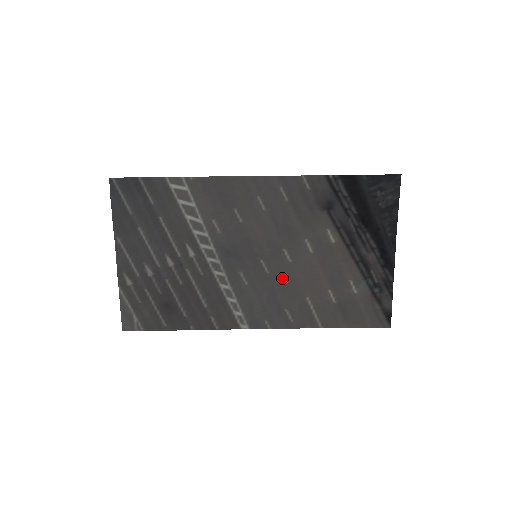
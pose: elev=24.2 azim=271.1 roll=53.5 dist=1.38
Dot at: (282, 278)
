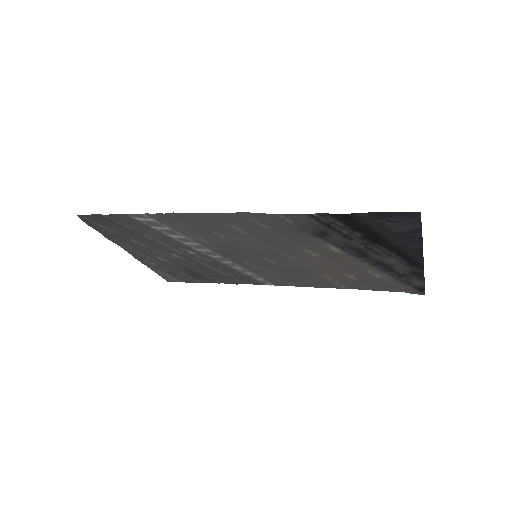
Dot at: (291, 266)
